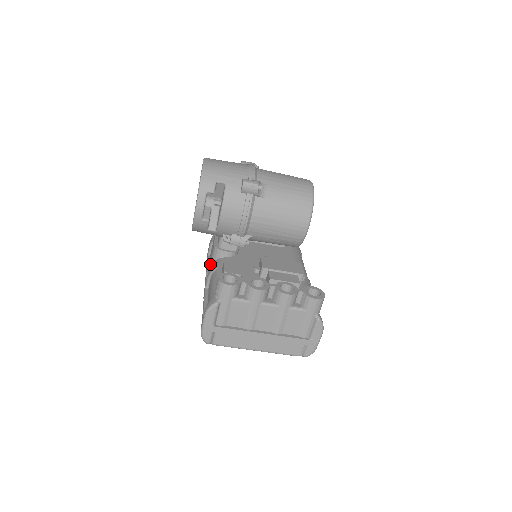
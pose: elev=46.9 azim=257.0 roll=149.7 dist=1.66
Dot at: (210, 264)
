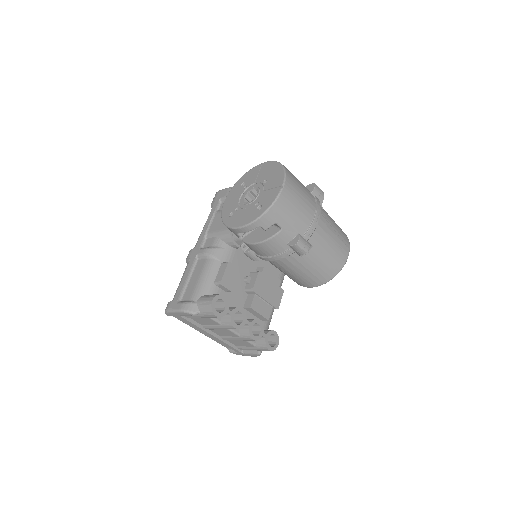
Dot at: (214, 233)
